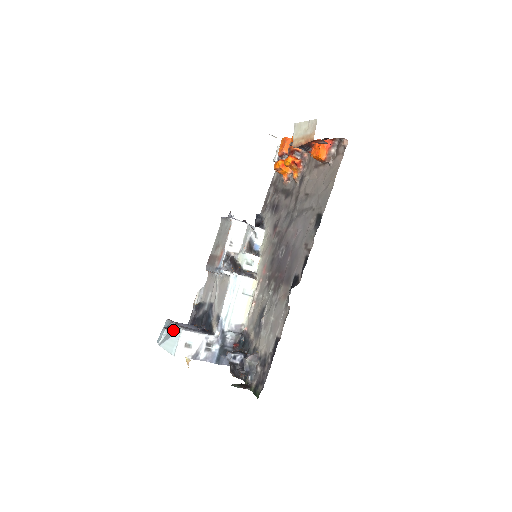
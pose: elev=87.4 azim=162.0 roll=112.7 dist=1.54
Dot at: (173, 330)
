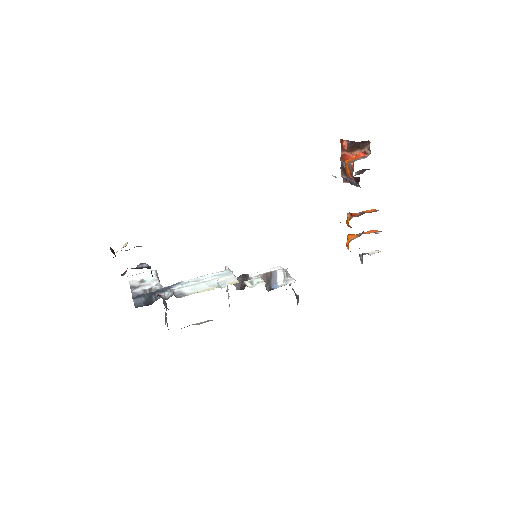
Dot at: occluded
